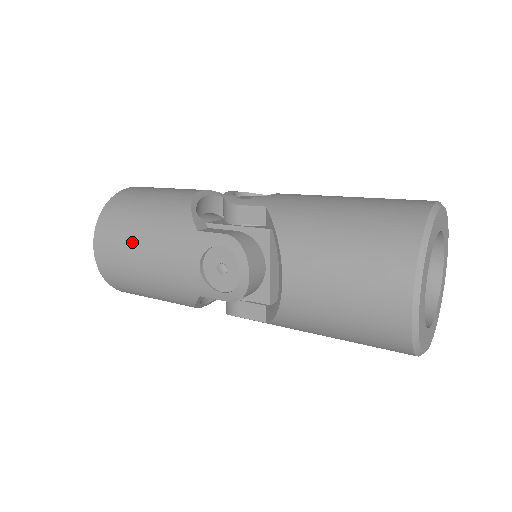
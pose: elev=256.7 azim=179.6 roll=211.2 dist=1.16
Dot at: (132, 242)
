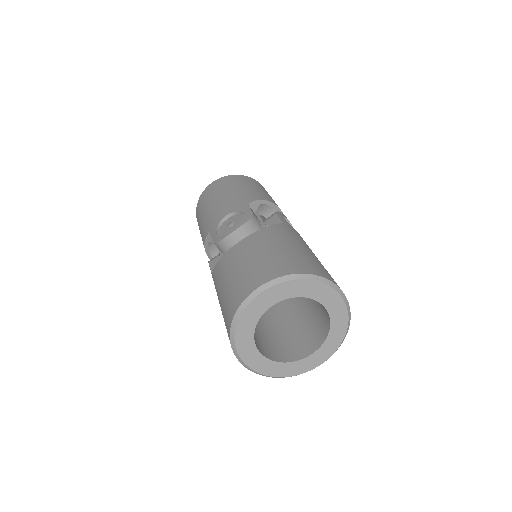
Dot at: (225, 189)
